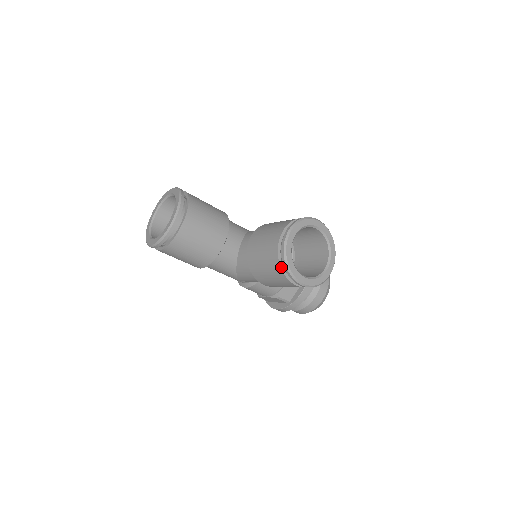
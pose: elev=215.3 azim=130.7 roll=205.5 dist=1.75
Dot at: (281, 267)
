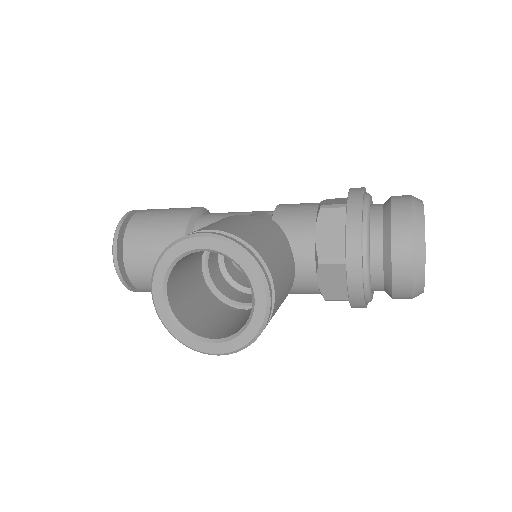
Dot at: occluded
